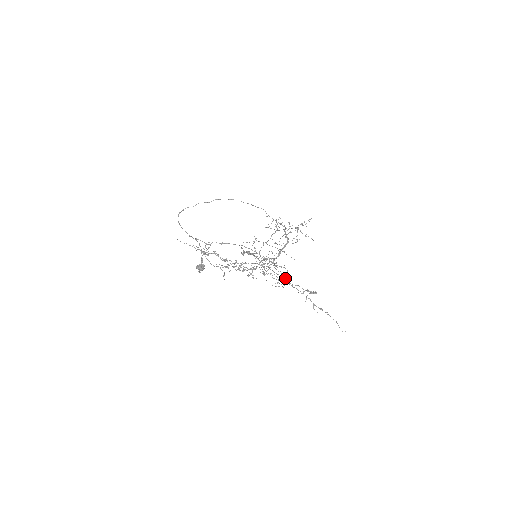
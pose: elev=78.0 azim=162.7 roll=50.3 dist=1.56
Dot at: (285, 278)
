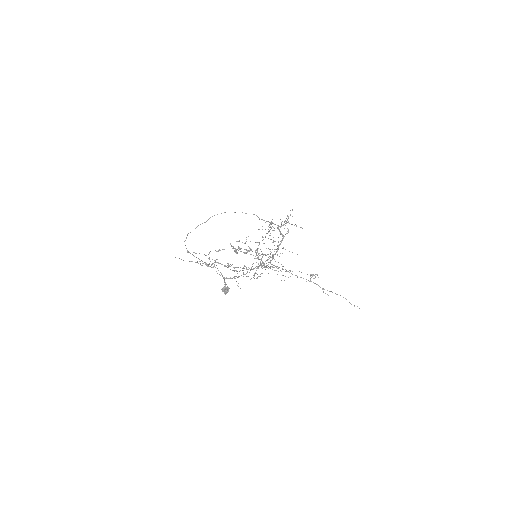
Dot at: (283, 266)
